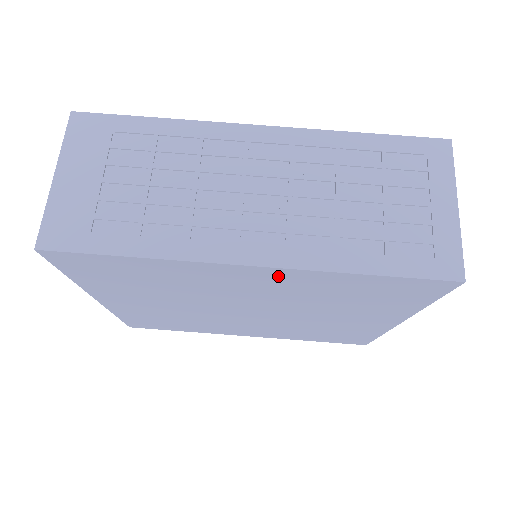
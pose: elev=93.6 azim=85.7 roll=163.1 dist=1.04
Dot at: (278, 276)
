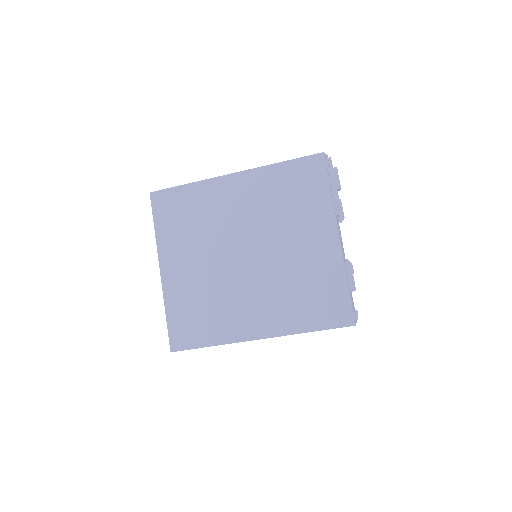
Dot at: occluded
